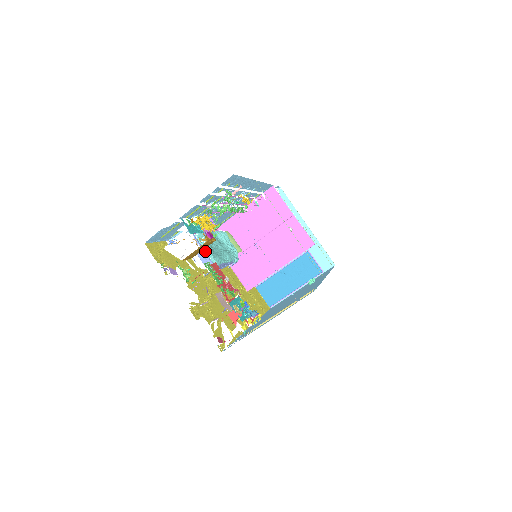
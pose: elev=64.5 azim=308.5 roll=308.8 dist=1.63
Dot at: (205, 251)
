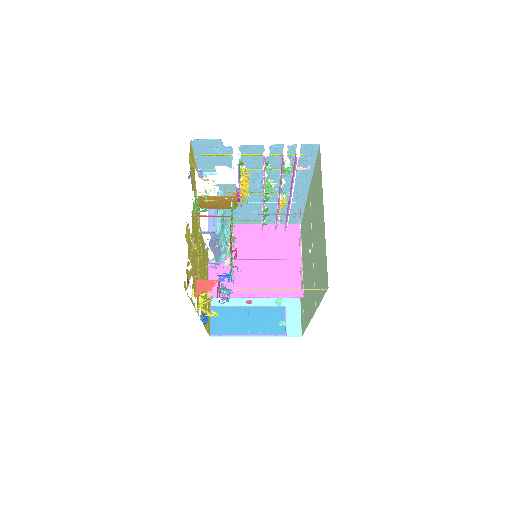
Dot at: (217, 212)
